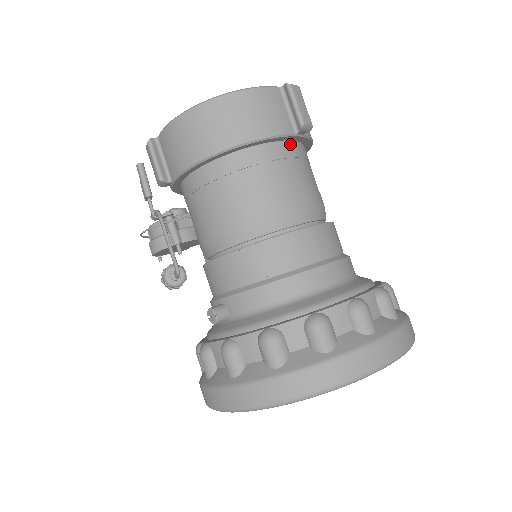
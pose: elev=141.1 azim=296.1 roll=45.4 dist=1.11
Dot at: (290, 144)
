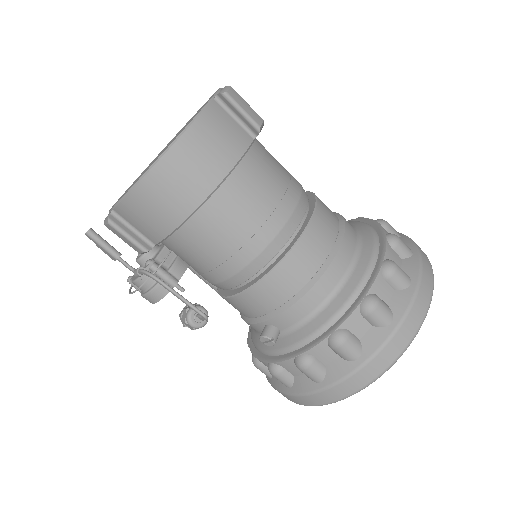
Dot at: (251, 150)
